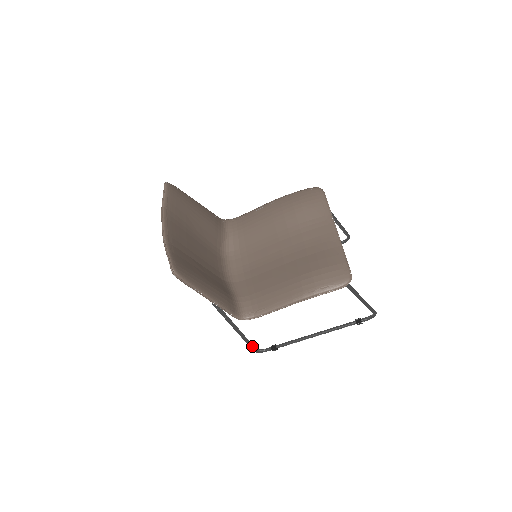
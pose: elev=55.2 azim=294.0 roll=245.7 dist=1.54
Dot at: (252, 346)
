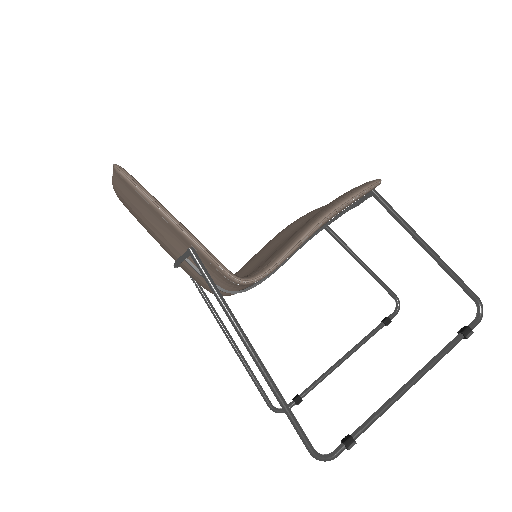
Dot at: (300, 427)
